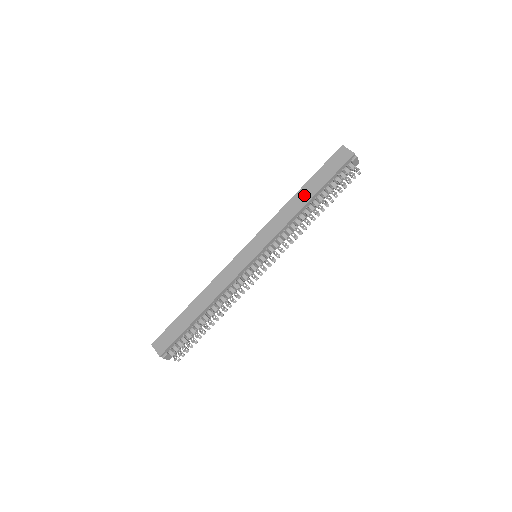
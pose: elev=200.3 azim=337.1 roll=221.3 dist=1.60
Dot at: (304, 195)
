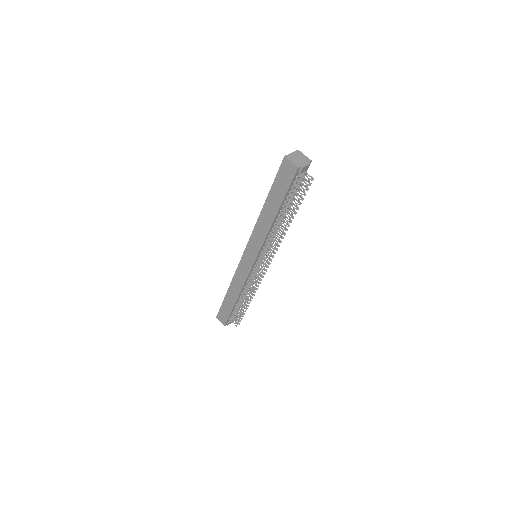
Dot at: (269, 211)
